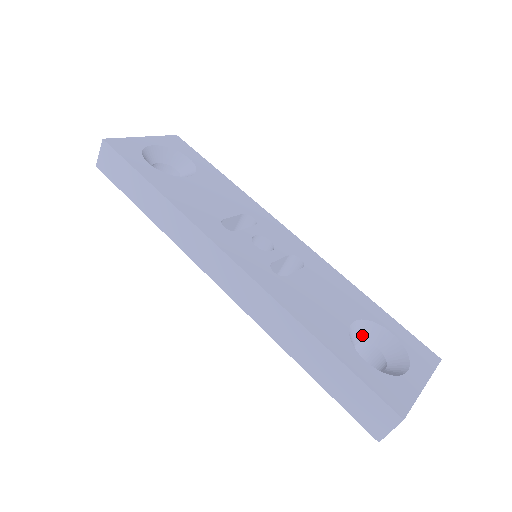
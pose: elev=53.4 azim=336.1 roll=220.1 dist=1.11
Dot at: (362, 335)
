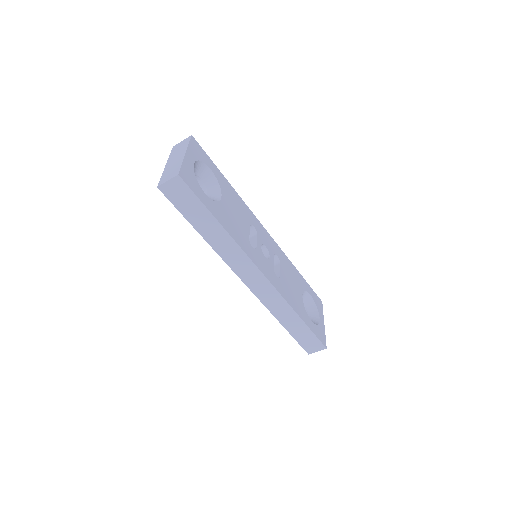
Dot at: occluded
